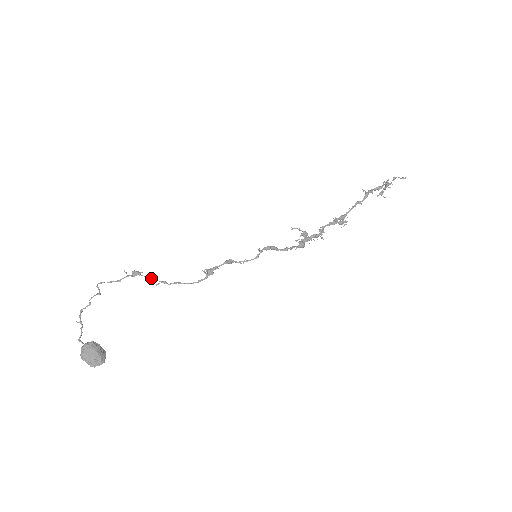
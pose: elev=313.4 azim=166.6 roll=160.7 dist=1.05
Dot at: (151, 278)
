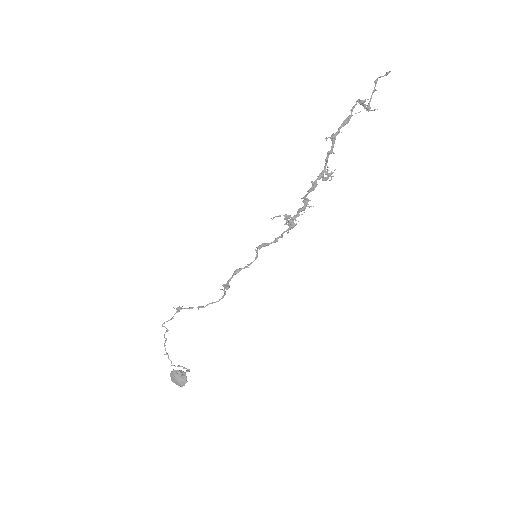
Dot at: (191, 308)
